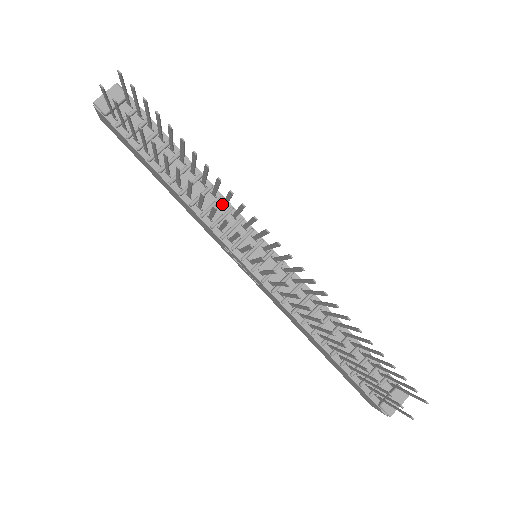
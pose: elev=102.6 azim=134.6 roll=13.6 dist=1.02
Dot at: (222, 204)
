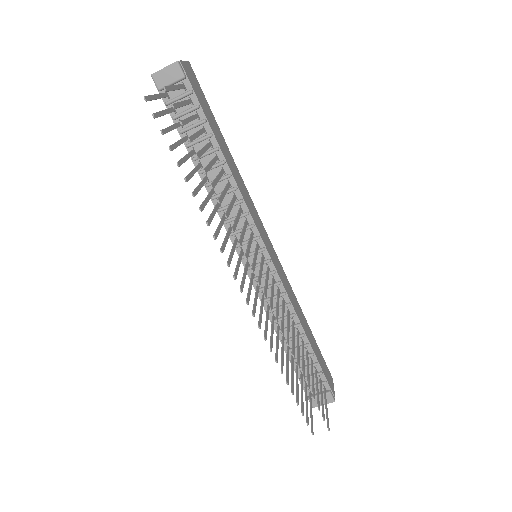
Dot at: (239, 208)
